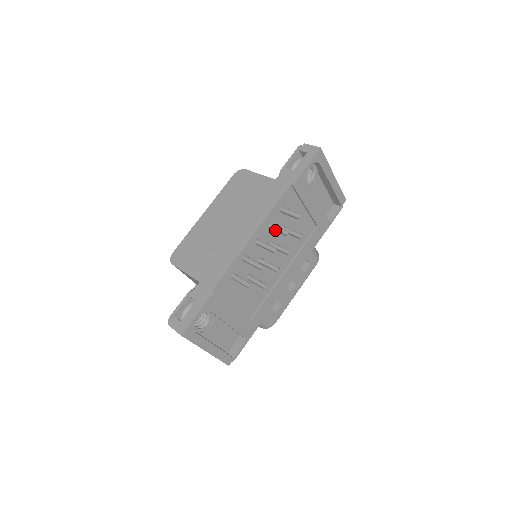
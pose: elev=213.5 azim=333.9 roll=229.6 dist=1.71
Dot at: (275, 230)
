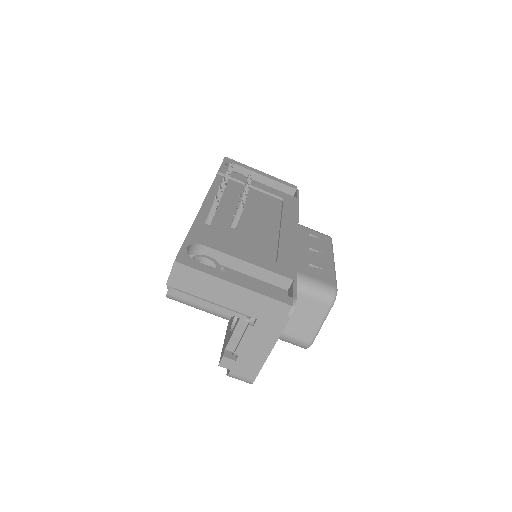
Dot at: occluded
